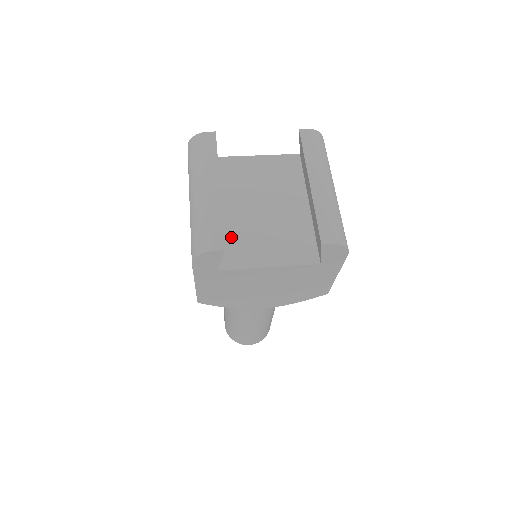
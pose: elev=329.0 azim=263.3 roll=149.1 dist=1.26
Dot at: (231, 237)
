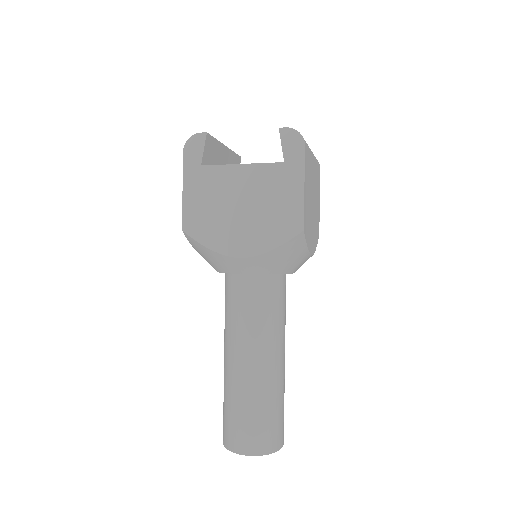
Dot at: occluded
